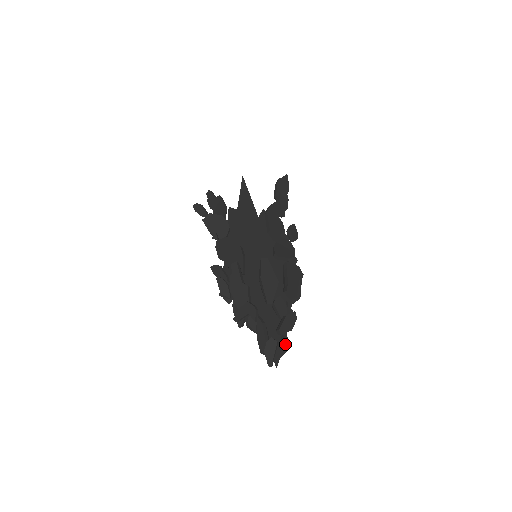
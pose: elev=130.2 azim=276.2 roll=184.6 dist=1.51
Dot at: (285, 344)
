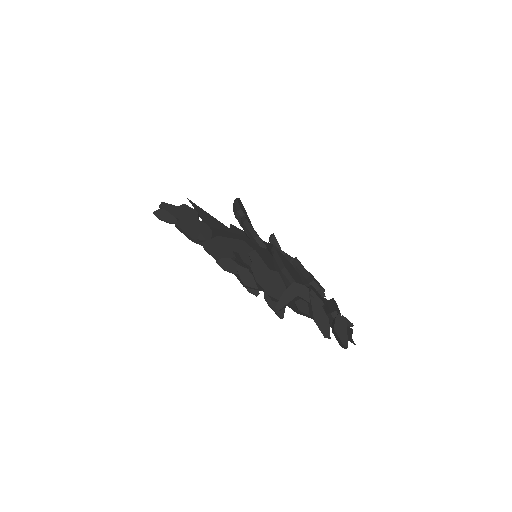
Dot at: occluded
